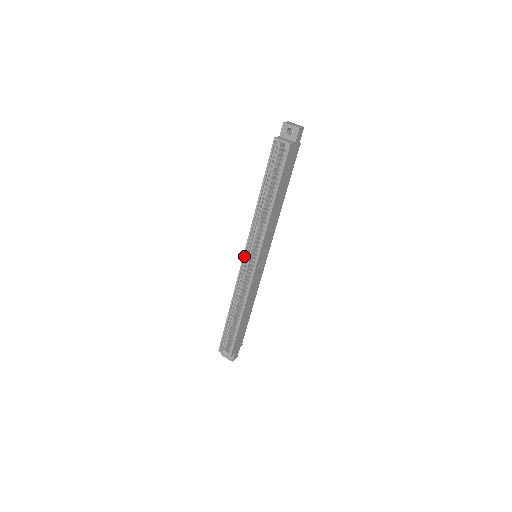
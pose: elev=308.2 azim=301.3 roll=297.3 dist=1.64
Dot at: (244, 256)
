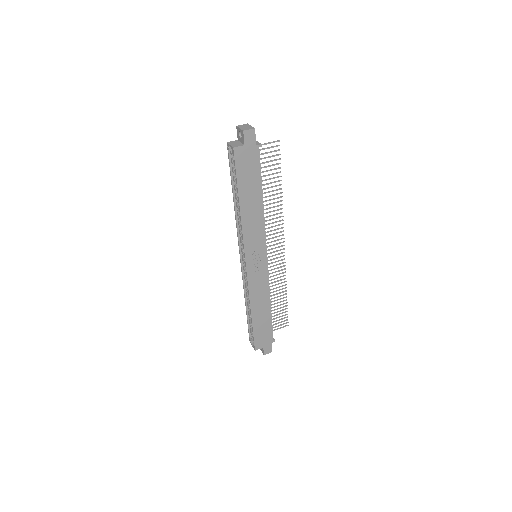
Dot at: (240, 255)
